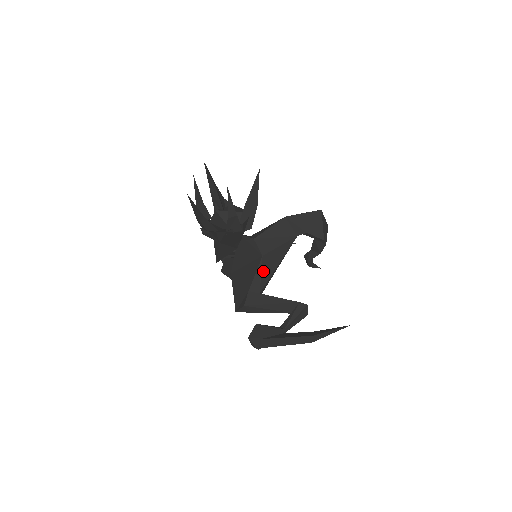
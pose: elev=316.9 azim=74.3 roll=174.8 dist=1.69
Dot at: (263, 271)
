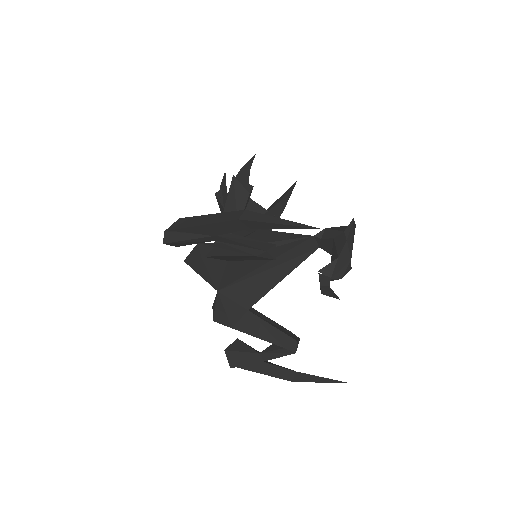
Dot at: occluded
